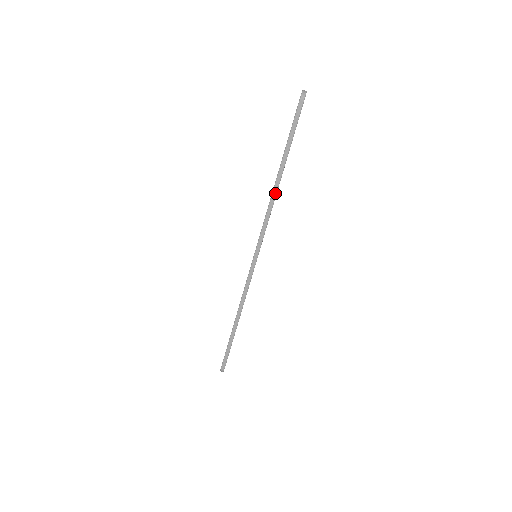
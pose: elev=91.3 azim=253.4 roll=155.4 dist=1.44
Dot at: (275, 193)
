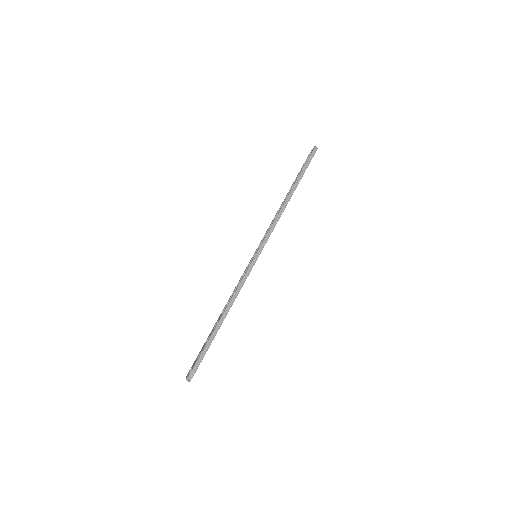
Dot at: (286, 204)
